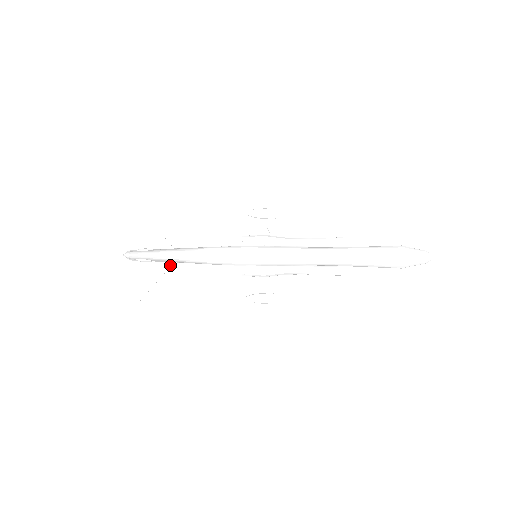
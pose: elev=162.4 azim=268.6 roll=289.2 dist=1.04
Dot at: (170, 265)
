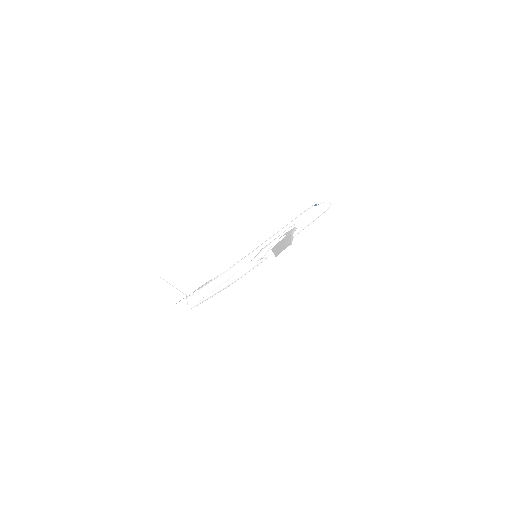
Dot at: occluded
